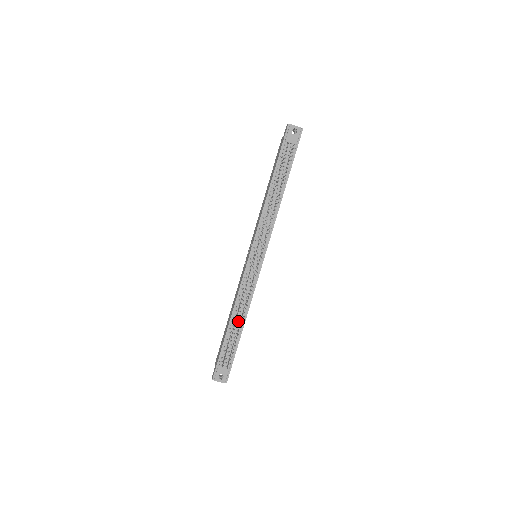
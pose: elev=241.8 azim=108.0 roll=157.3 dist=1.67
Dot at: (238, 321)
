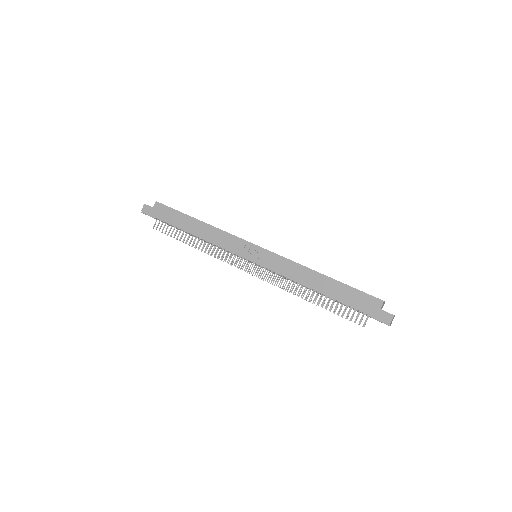
Dot at: (195, 236)
